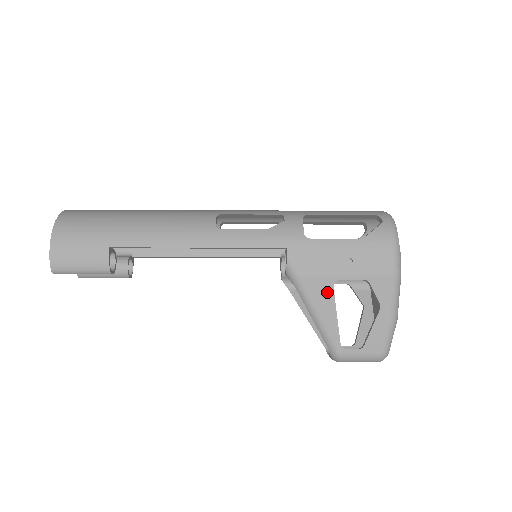
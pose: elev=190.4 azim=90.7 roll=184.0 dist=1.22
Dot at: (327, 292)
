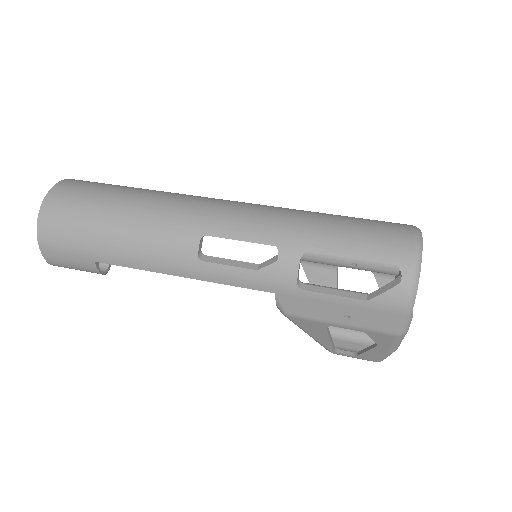
Dot at: (319, 329)
